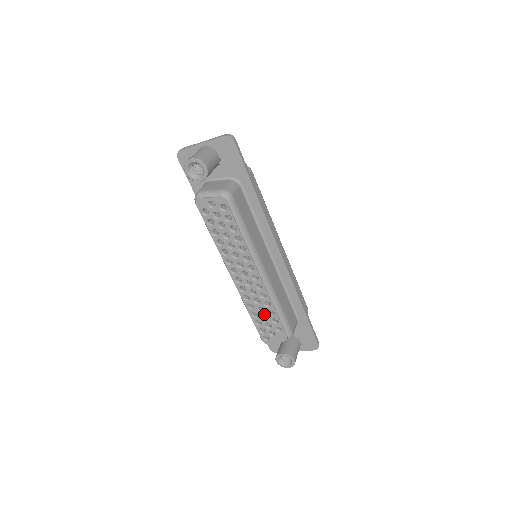
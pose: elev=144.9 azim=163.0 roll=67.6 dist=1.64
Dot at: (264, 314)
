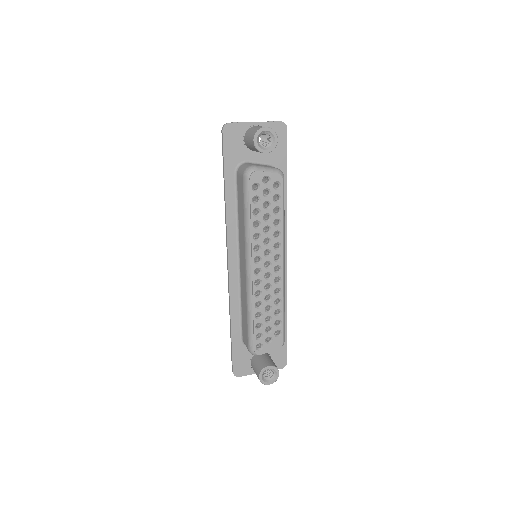
Dot at: (270, 314)
